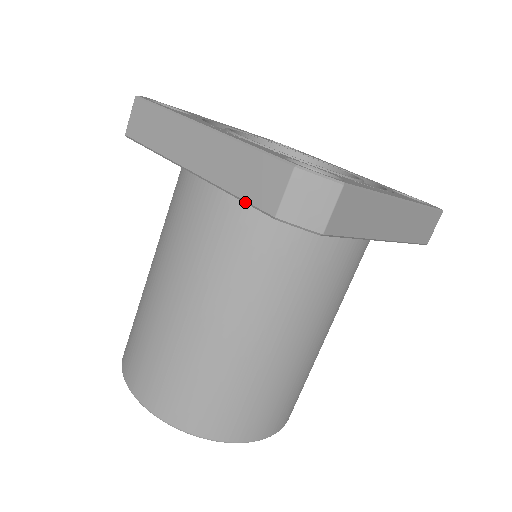
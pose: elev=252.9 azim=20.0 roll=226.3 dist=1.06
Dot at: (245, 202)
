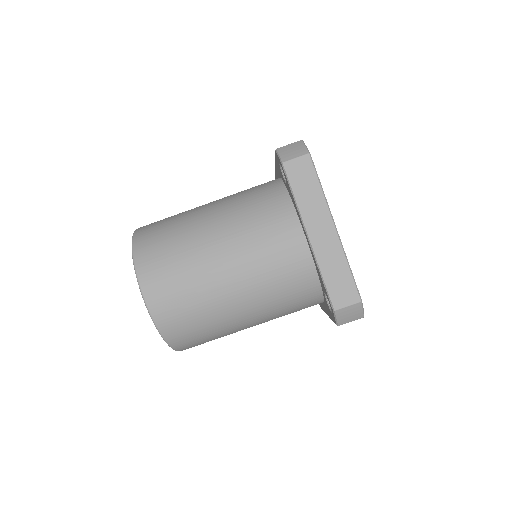
Dot at: (326, 288)
